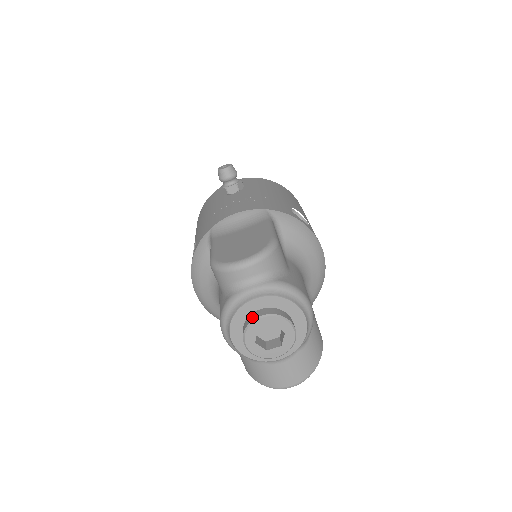
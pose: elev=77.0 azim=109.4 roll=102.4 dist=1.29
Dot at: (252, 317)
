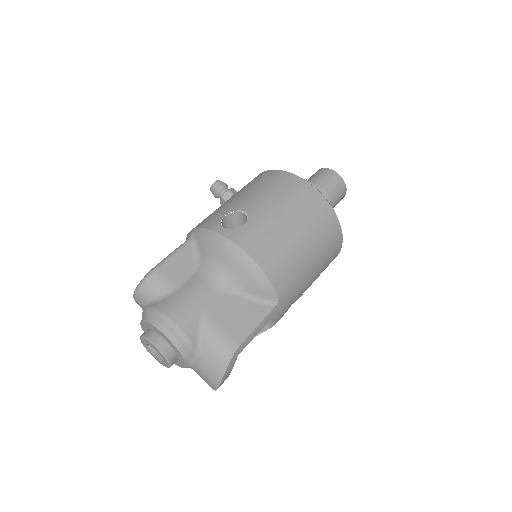
Dot at: occluded
